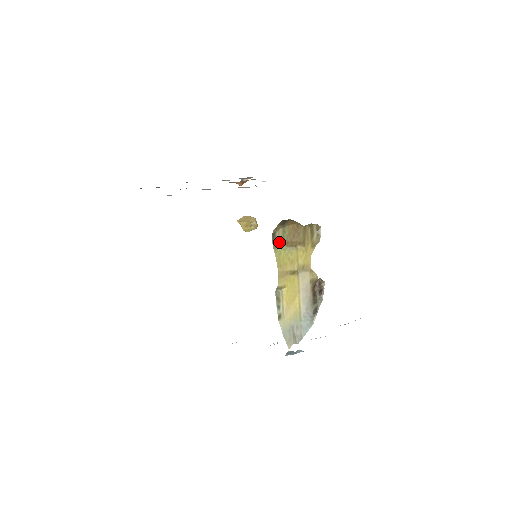
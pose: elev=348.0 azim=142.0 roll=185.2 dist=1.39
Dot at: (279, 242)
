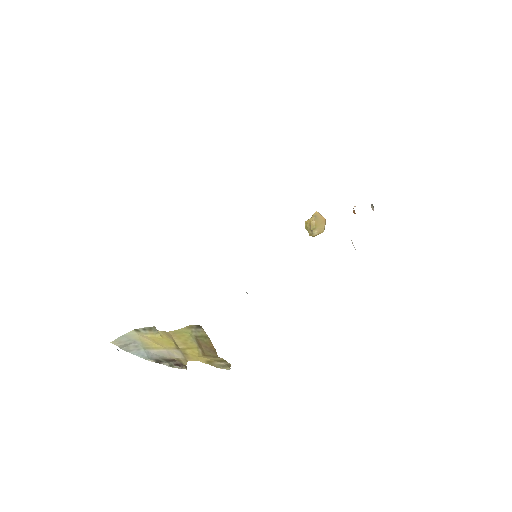
Dot at: (196, 331)
